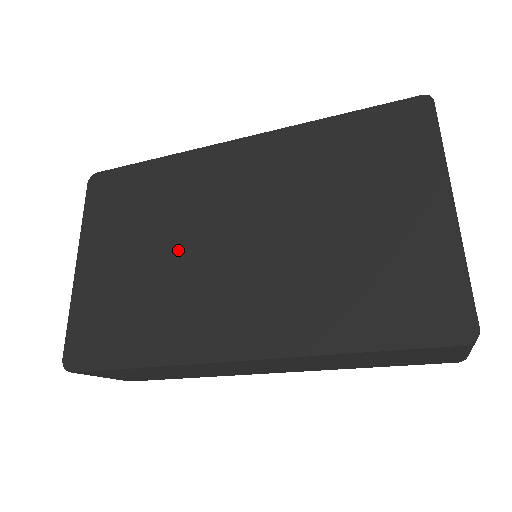
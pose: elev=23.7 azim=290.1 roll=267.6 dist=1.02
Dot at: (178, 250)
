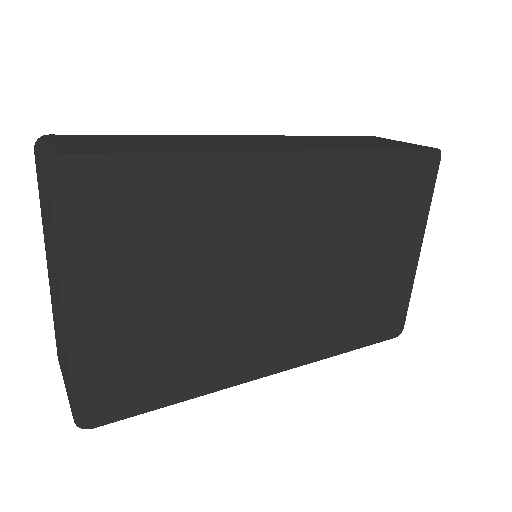
Dot at: (219, 287)
